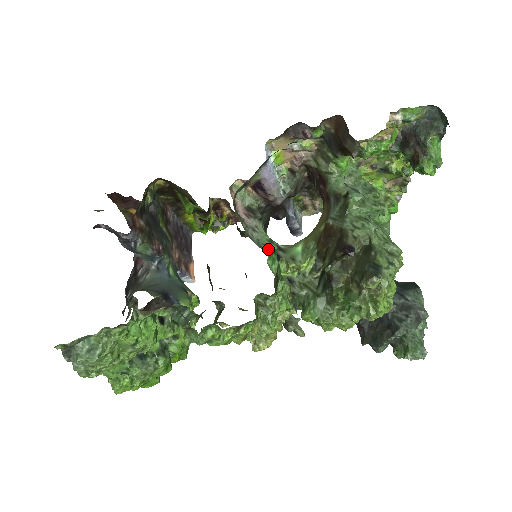
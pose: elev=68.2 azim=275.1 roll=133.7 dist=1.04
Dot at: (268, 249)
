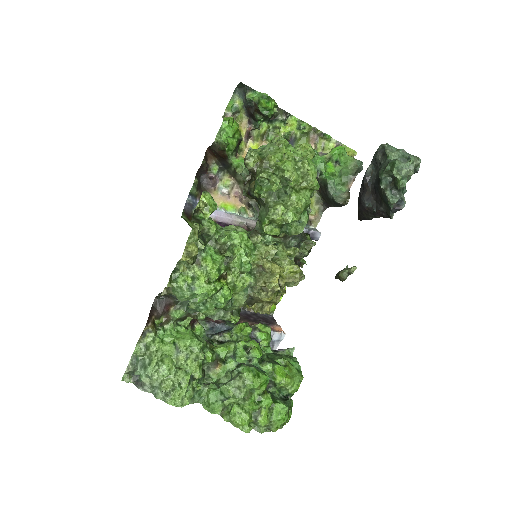
Dot at: occluded
